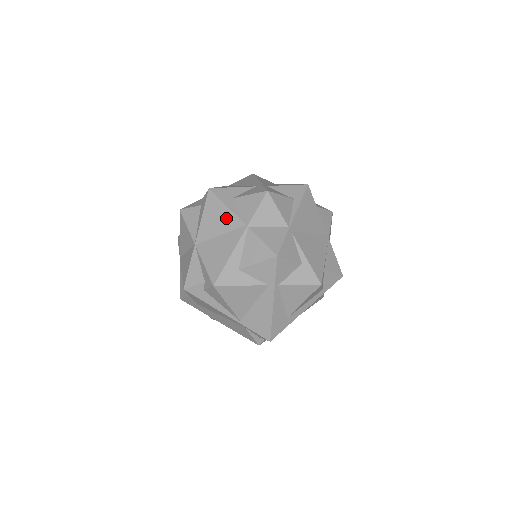
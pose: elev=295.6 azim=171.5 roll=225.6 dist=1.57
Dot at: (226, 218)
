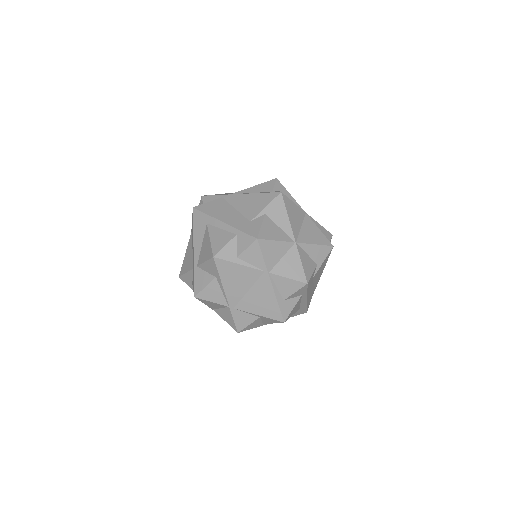
Dot at: occluded
